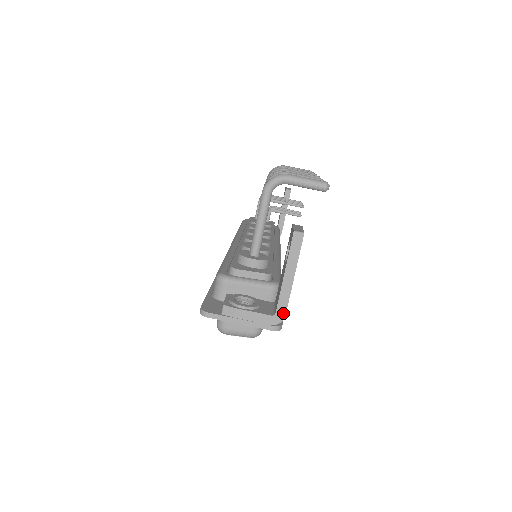
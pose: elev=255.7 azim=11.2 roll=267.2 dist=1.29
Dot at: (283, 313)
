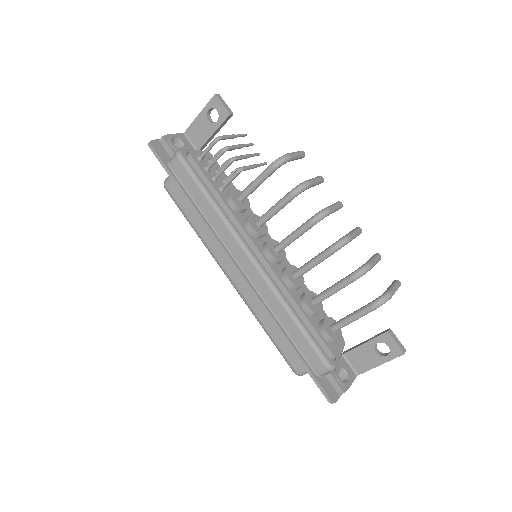
Dot at: (361, 372)
